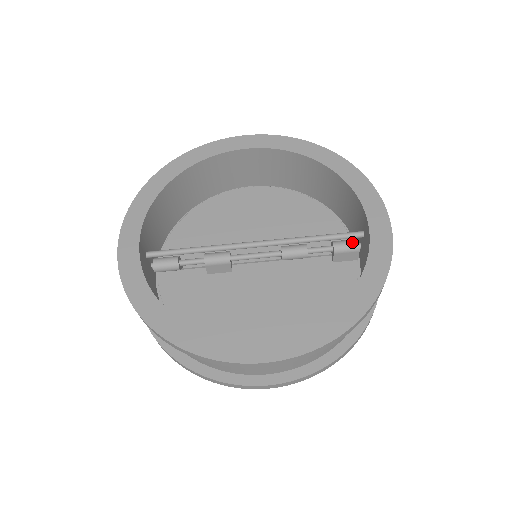
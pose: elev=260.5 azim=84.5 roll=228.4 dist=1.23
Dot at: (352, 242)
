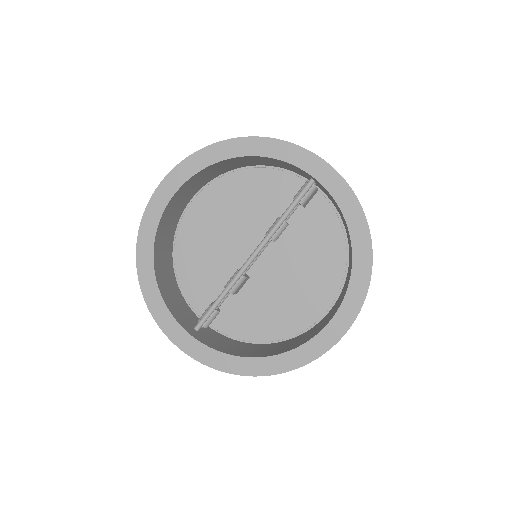
Dot at: occluded
